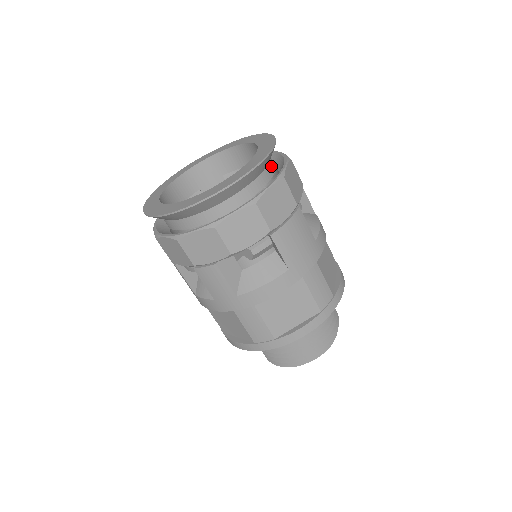
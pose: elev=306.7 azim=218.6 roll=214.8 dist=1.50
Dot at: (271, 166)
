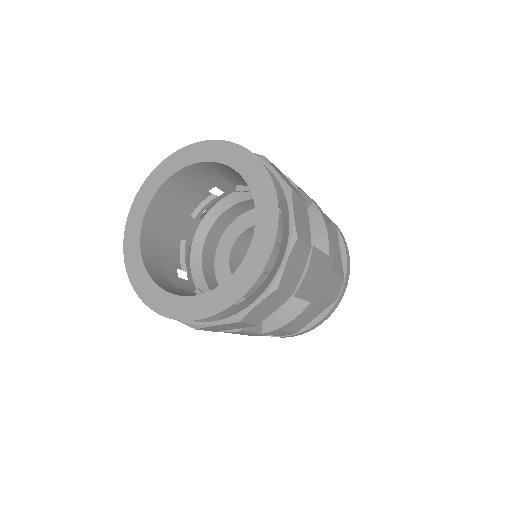
Dot at: occluded
